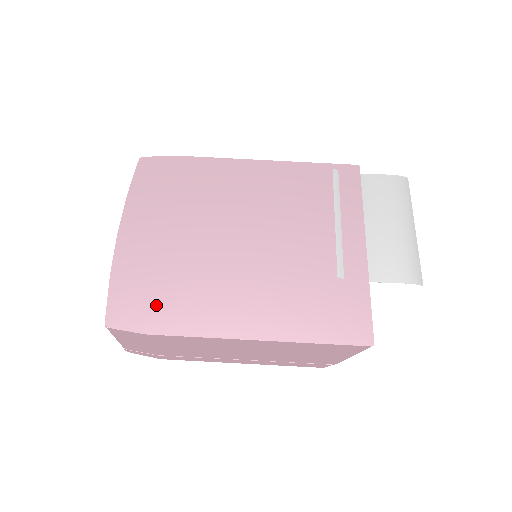
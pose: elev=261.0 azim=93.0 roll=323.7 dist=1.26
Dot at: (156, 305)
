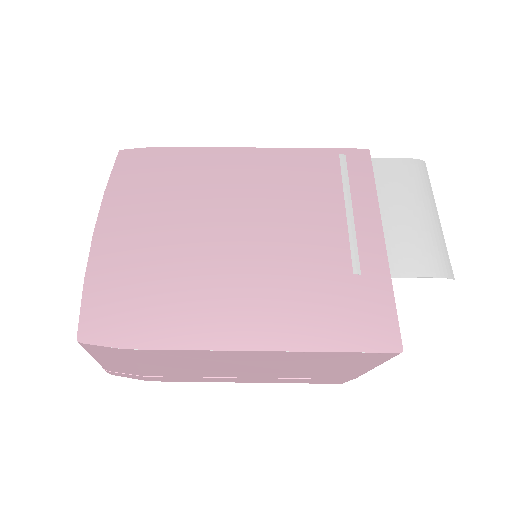
Dot at: (139, 314)
